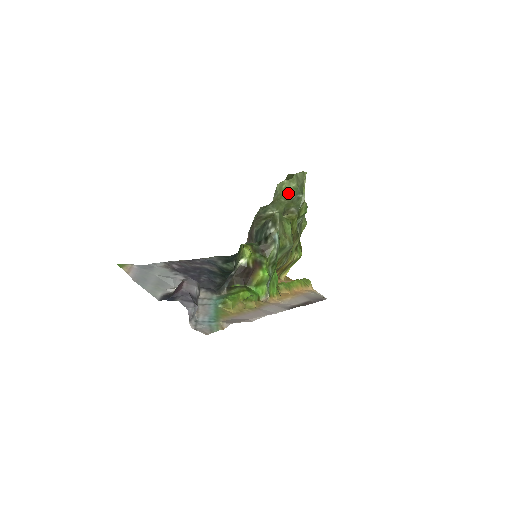
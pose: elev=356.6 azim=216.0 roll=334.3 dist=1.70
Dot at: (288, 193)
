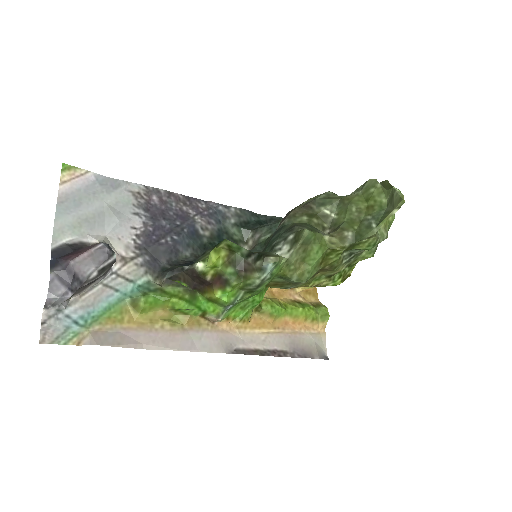
Dot at: (369, 204)
